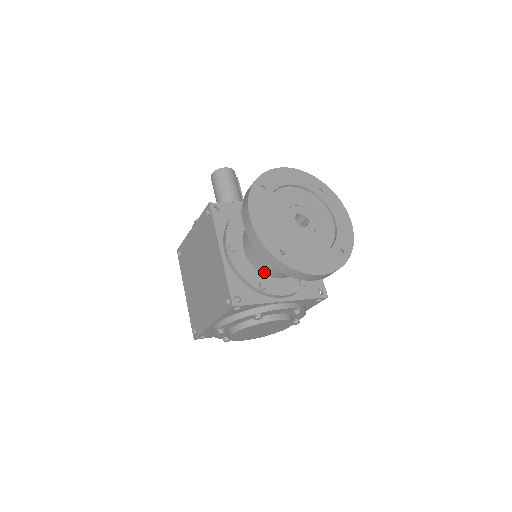
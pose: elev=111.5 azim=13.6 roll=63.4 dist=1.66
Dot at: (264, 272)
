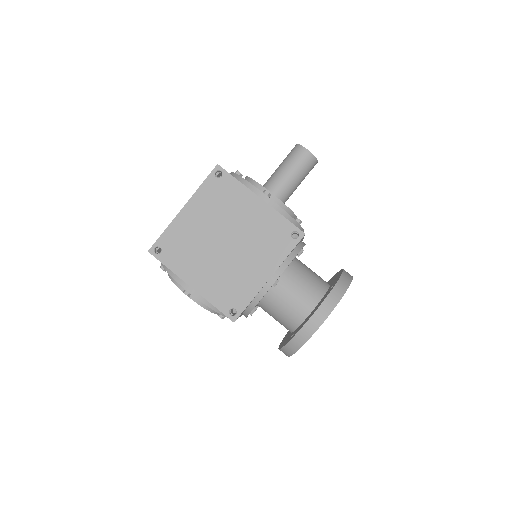
Dot at: (262, 303)
